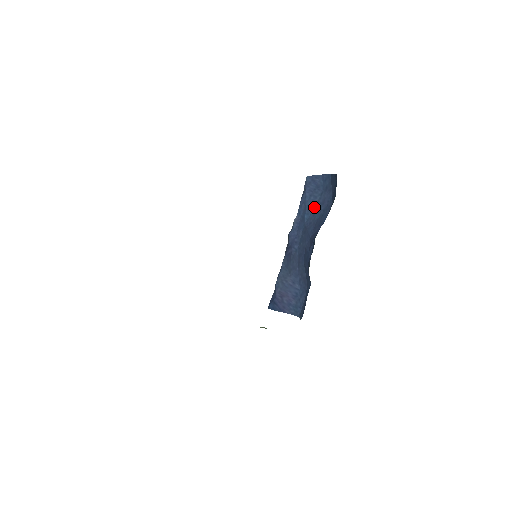
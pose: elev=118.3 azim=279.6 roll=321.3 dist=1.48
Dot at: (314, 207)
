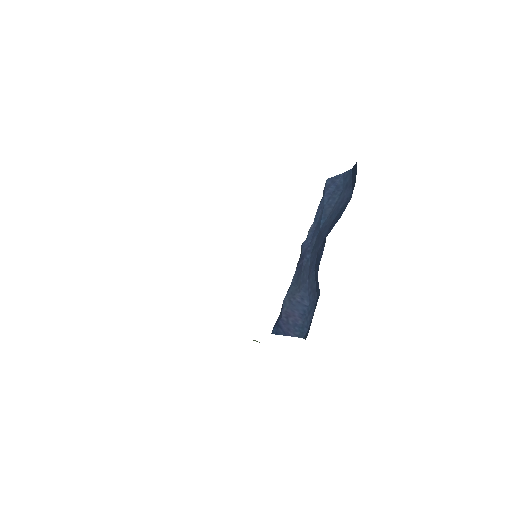
Dot at: (332, 209)
